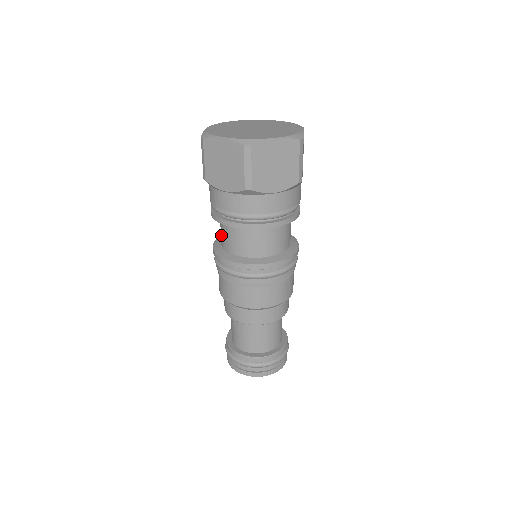
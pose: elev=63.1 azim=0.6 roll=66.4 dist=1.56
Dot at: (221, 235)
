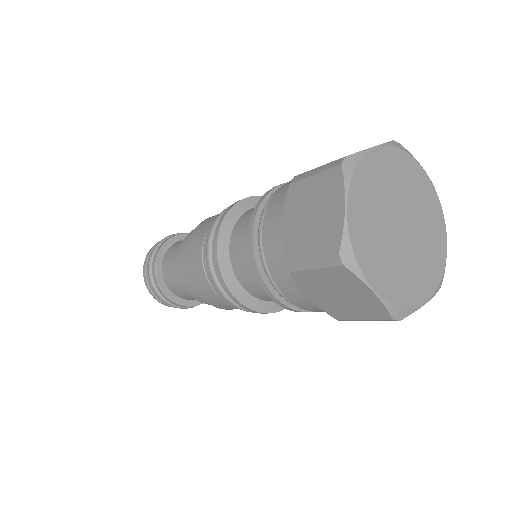
Dot at: (241, 261)
